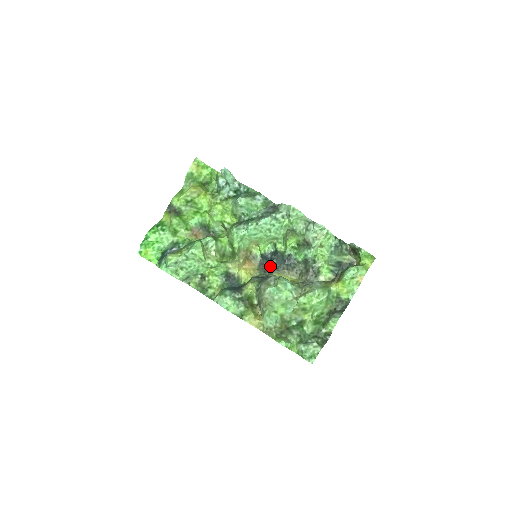
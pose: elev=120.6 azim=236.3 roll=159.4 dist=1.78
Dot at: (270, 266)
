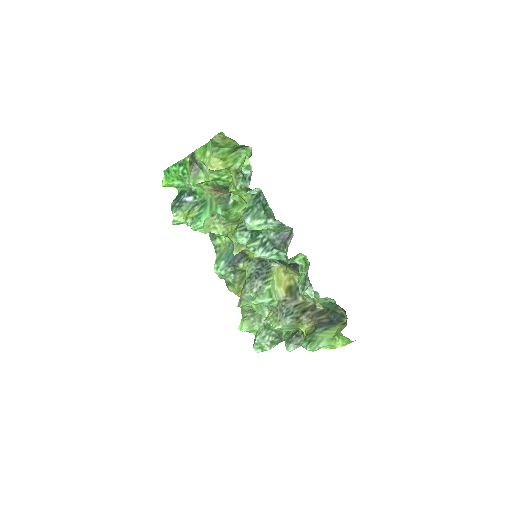
Dot at: occluded
